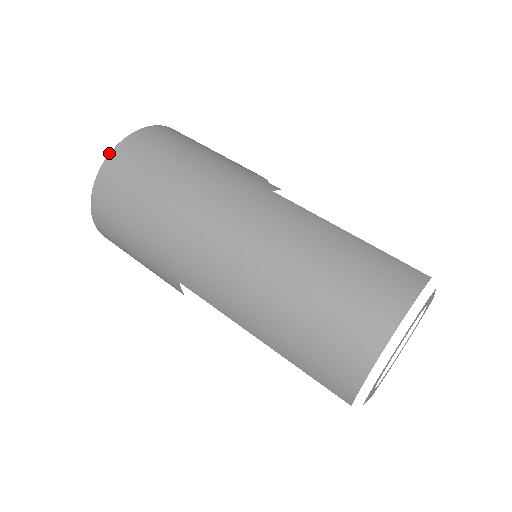
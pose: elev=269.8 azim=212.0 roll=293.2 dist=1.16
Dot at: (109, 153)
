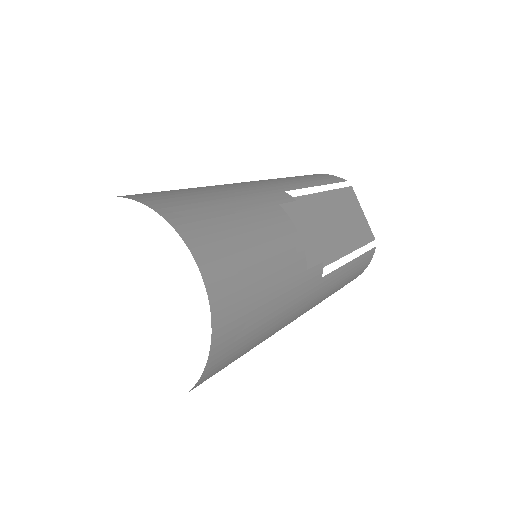
Dot at: occluded
